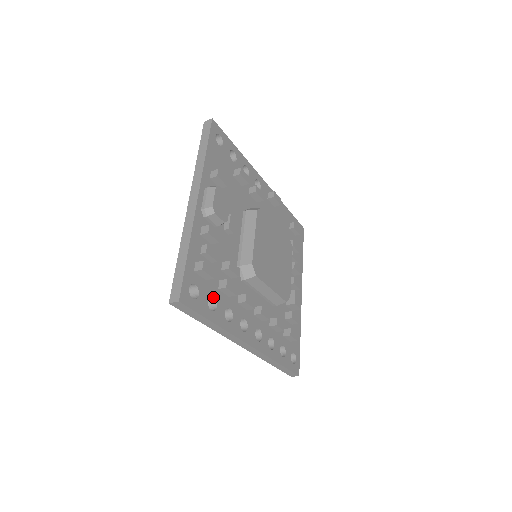
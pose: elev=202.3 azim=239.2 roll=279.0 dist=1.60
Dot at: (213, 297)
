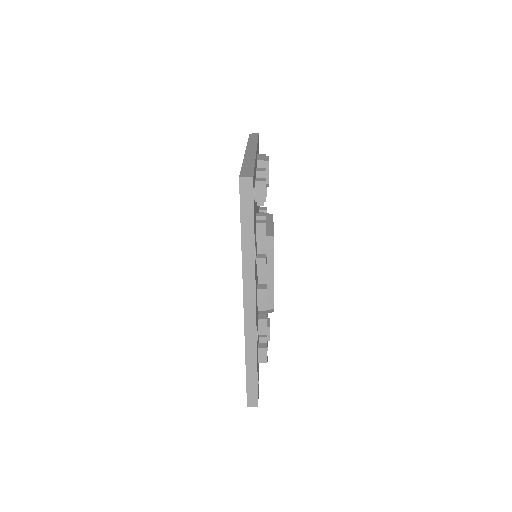
Dot at: occluded
